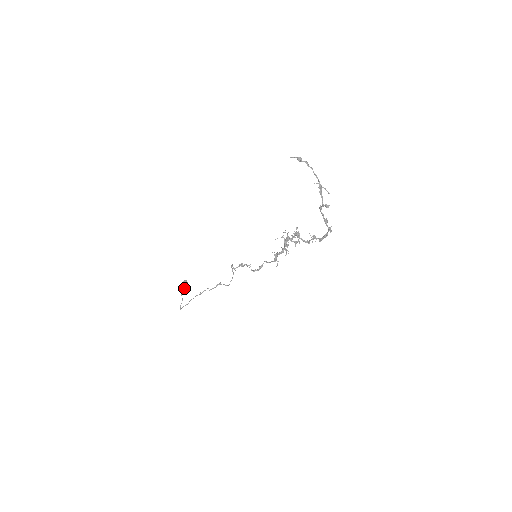
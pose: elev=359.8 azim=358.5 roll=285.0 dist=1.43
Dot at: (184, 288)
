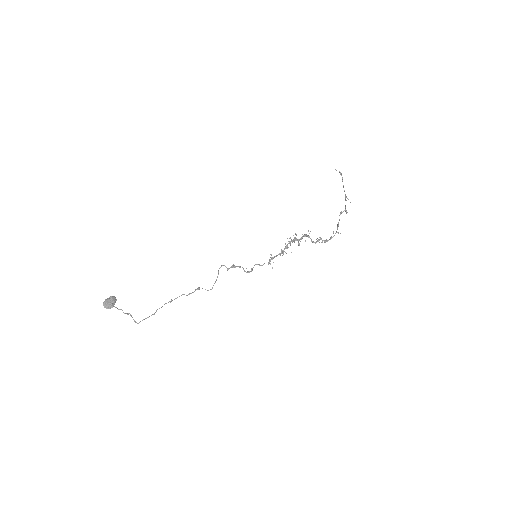
Dot at: (113, 305)
